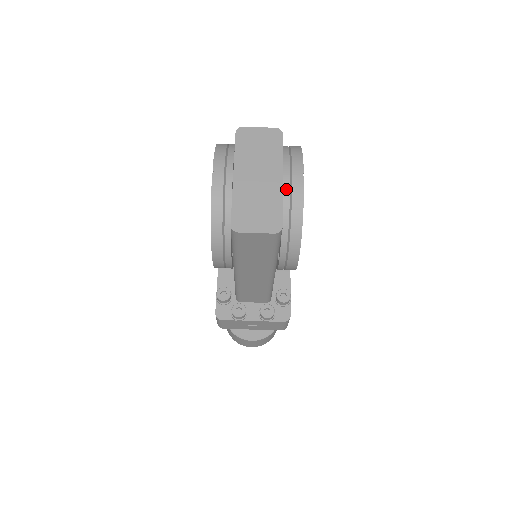
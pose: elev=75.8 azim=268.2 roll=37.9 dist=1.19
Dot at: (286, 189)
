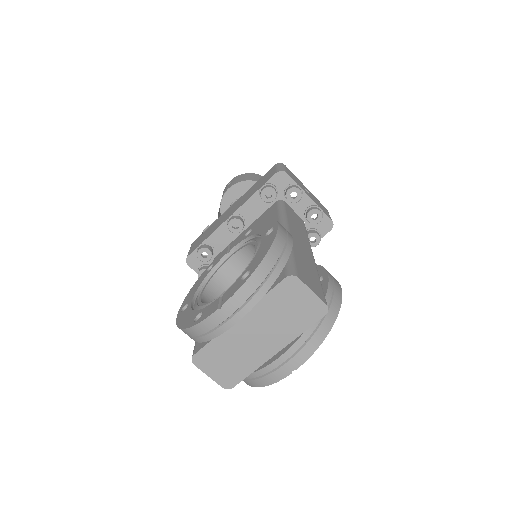
Dot at: (266, 369)
